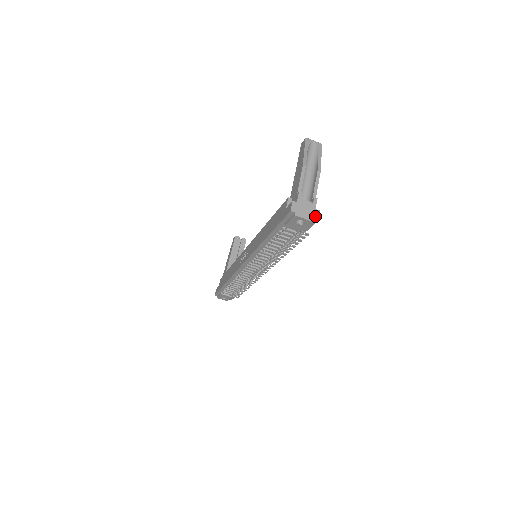
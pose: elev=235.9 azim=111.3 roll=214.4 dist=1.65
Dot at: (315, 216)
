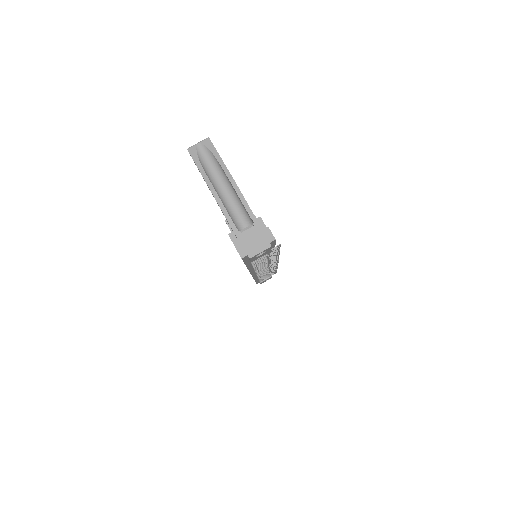
Dot at: (269, 238)
